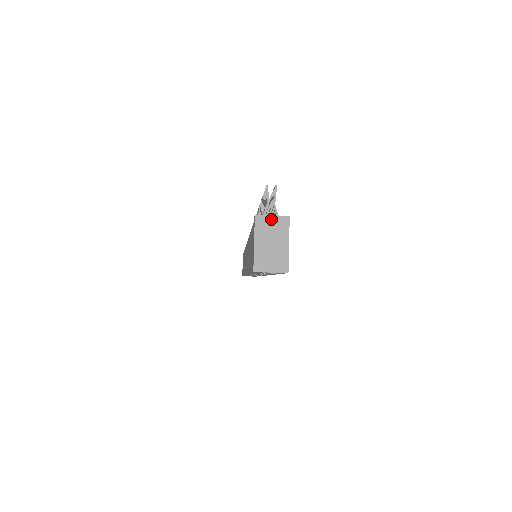
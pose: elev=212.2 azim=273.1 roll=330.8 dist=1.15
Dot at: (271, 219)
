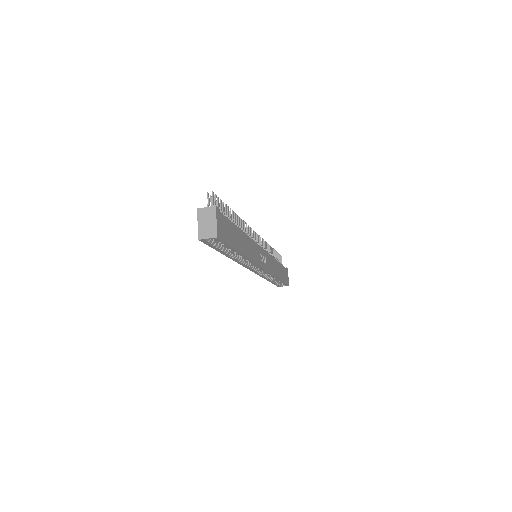
Dot at: (206, 209)
